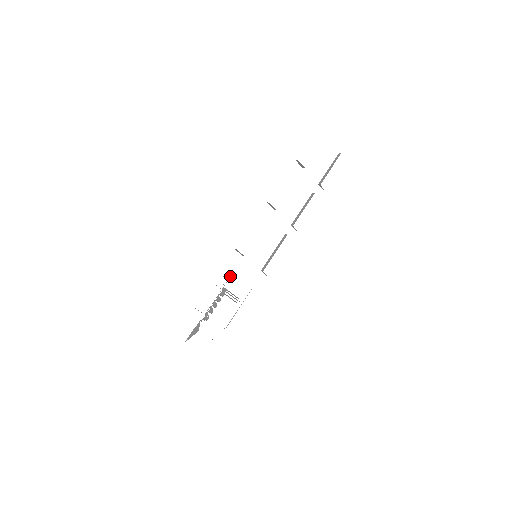
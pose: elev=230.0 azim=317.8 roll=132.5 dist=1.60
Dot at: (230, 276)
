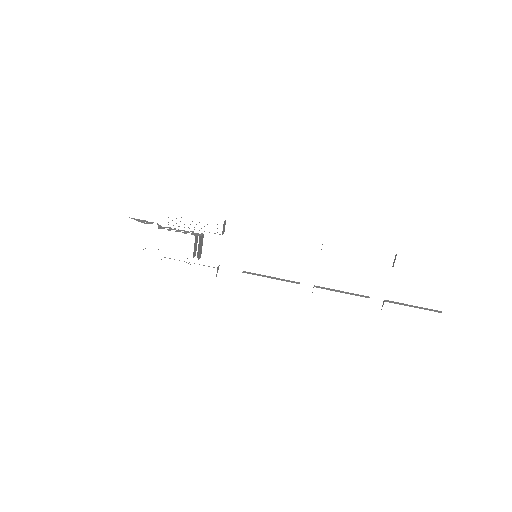
Dot at: occluded
